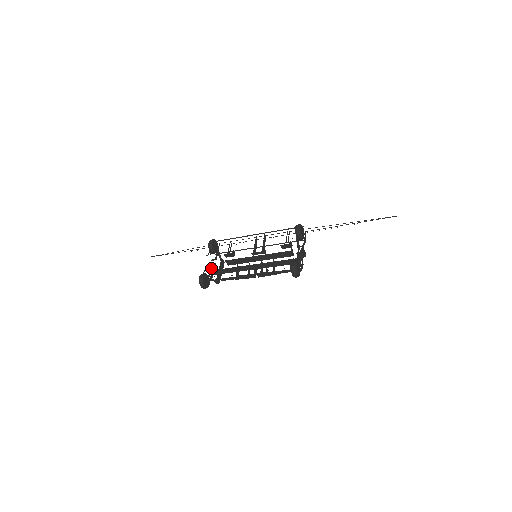
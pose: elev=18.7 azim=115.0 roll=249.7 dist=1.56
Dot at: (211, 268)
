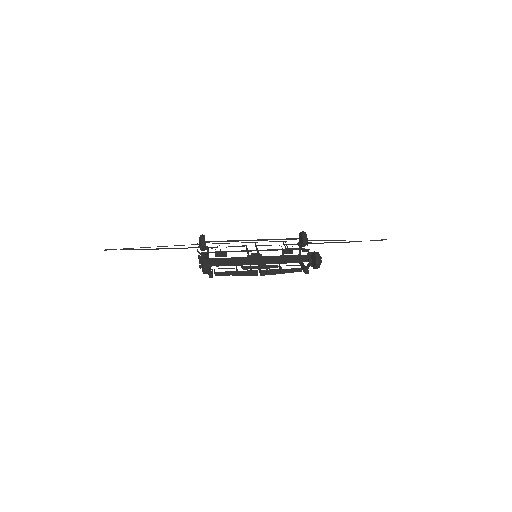
Dot at: occluded
